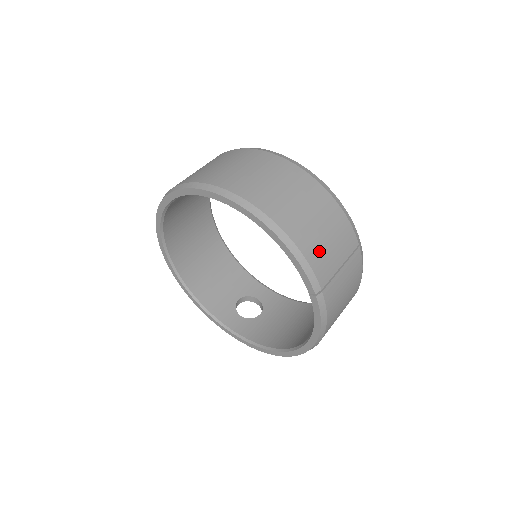
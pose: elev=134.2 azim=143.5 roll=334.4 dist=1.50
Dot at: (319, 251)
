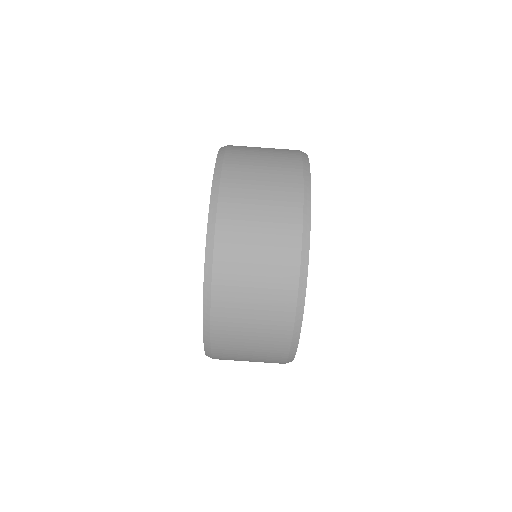
Dot at: (231, 356)
